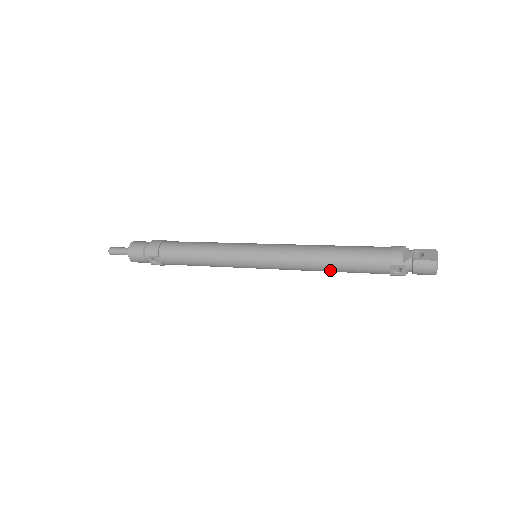
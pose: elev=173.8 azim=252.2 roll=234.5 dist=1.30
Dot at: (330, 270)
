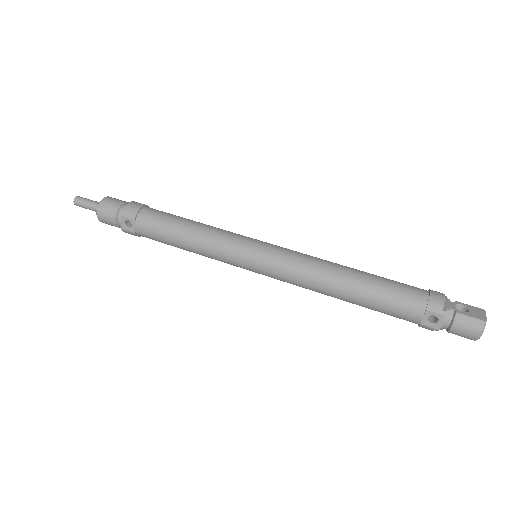
Dot at: (345, 297)
